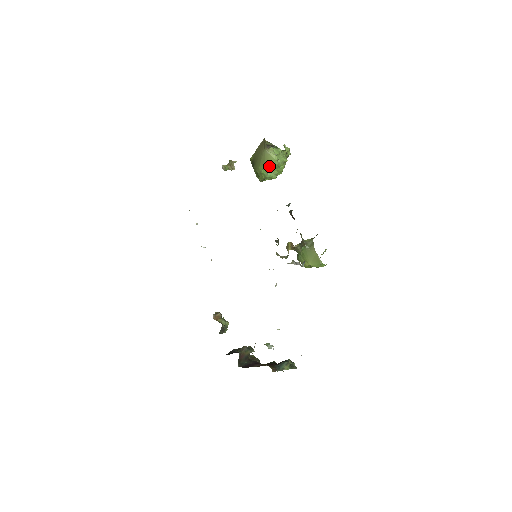
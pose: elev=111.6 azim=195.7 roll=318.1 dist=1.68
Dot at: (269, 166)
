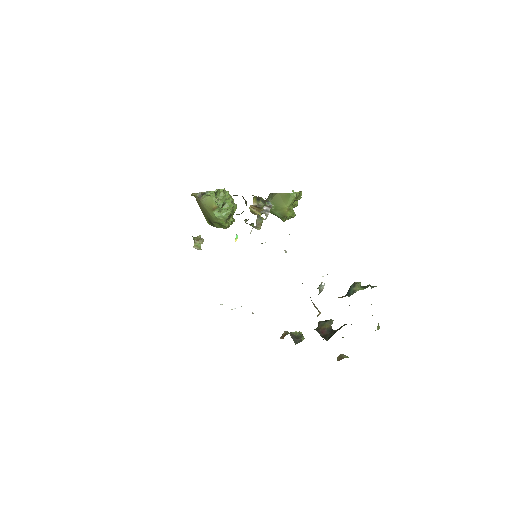
Dot at: (214, 206)
